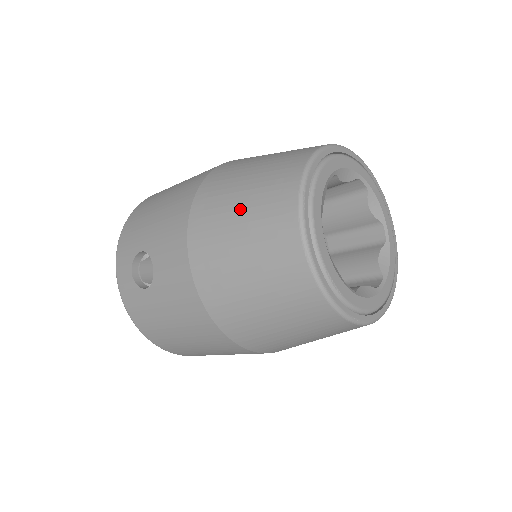
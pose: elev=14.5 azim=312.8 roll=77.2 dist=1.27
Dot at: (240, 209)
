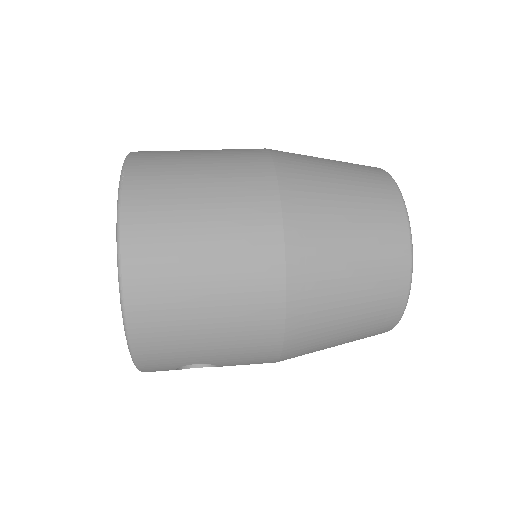
Dot at: (344, 335)
